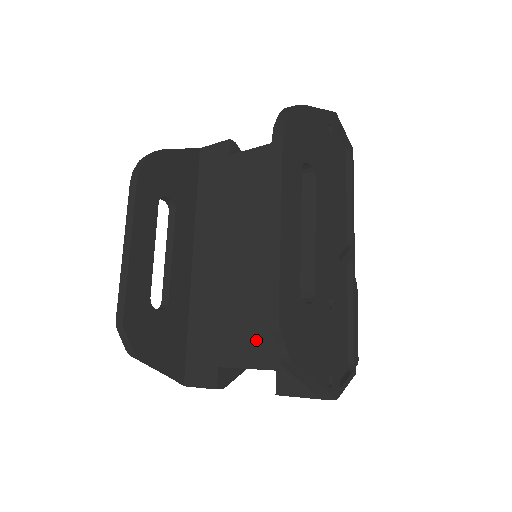
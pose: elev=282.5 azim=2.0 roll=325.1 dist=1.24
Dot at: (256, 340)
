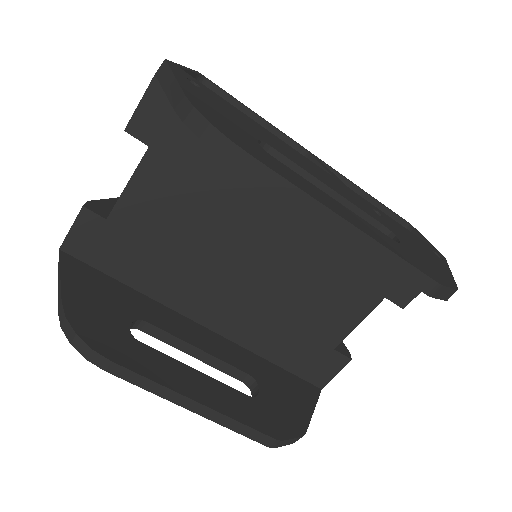
Dot at: (344, 302)
